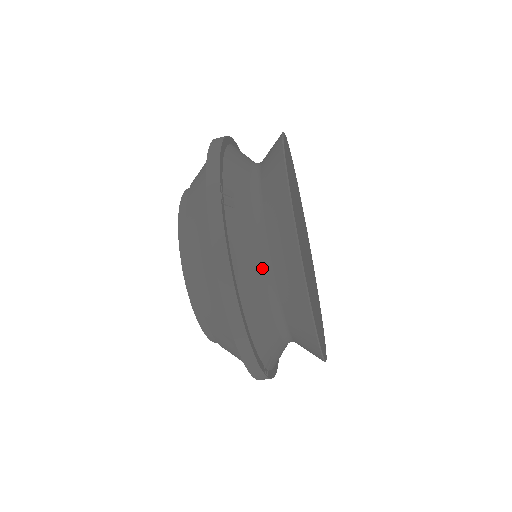
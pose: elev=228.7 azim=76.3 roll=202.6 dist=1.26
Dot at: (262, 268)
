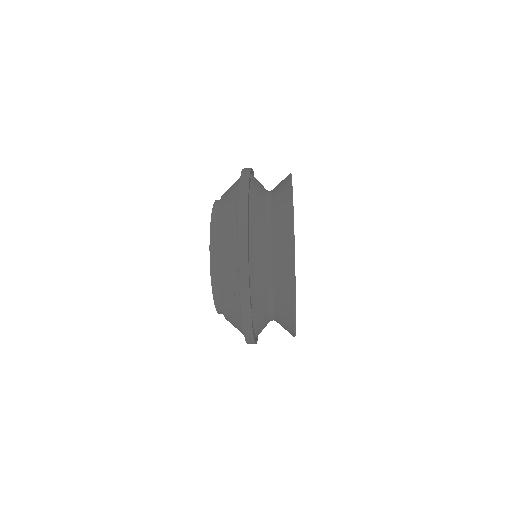
Dot at: (265, 226)
